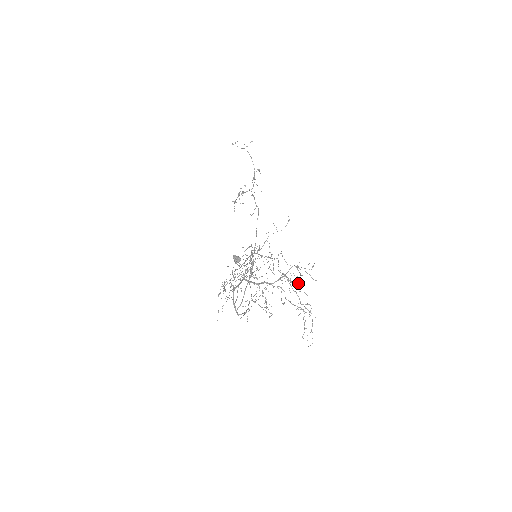
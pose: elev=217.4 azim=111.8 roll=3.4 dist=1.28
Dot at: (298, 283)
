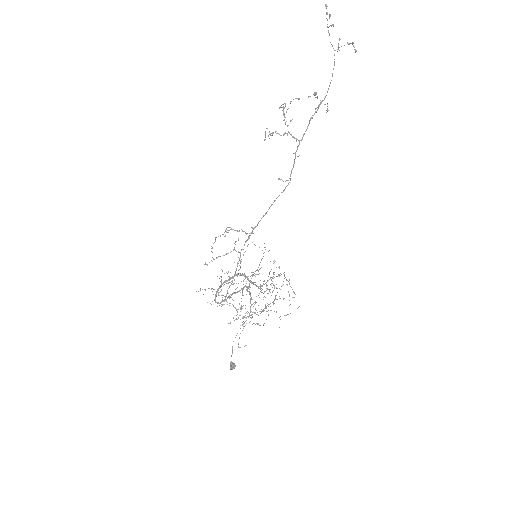
Dot at: occluded
